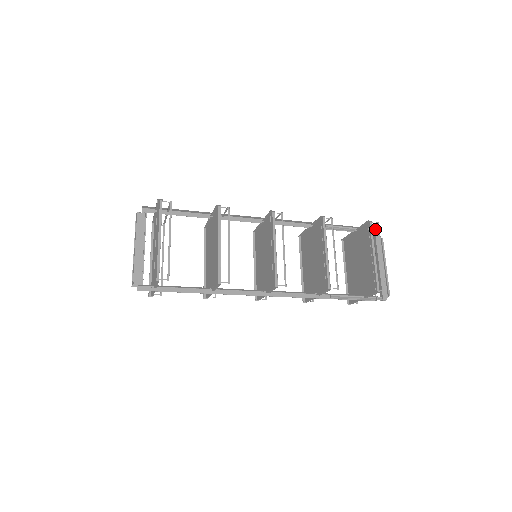
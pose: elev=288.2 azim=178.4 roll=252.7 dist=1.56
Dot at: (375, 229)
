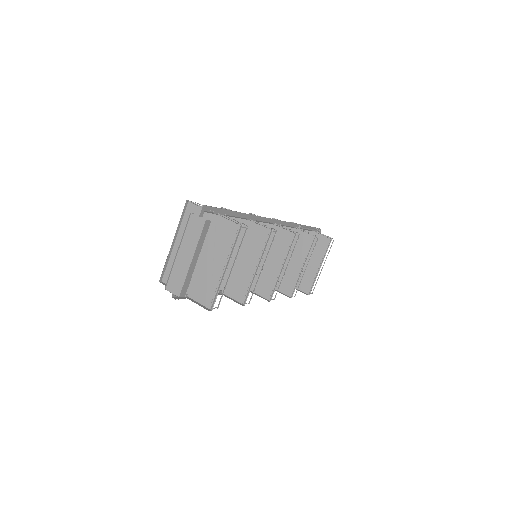
Dot at: (320, 229)
